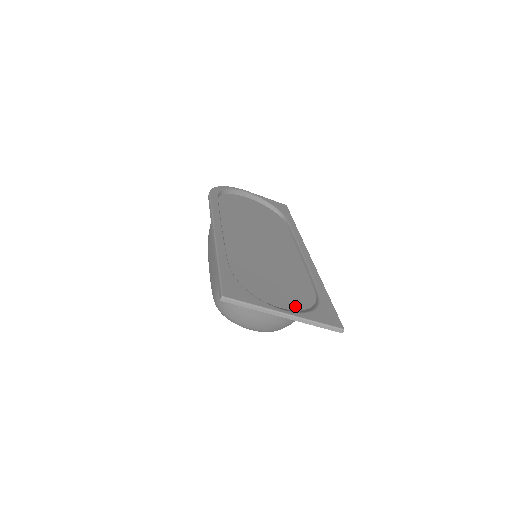
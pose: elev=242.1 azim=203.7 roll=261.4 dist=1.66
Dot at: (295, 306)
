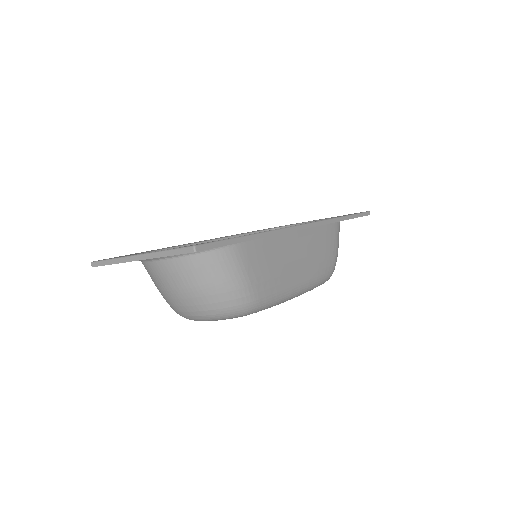
Dot at: occluded
